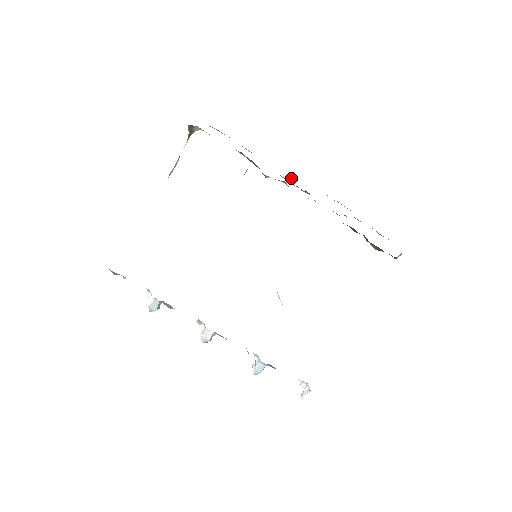
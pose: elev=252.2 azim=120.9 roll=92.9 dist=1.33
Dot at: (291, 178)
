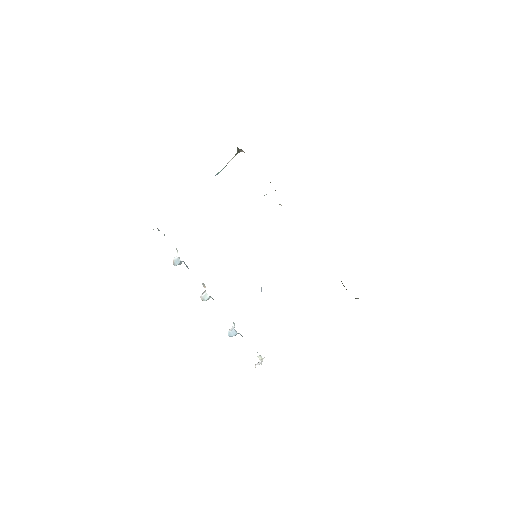
Dot at: occluded
